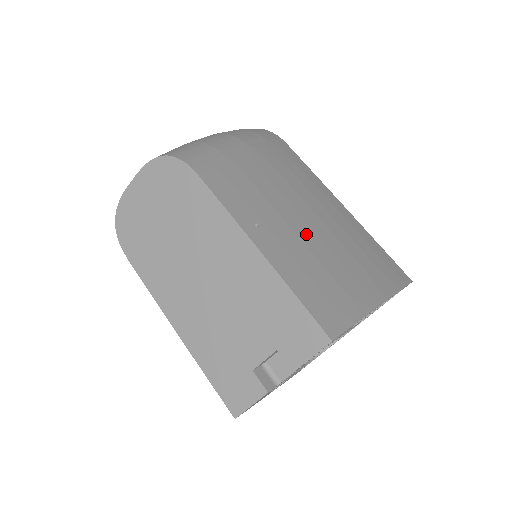
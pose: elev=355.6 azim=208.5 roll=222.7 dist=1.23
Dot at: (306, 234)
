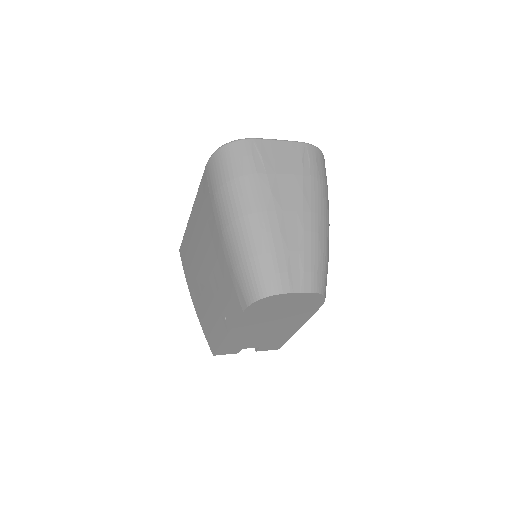
Dot at: occluded
